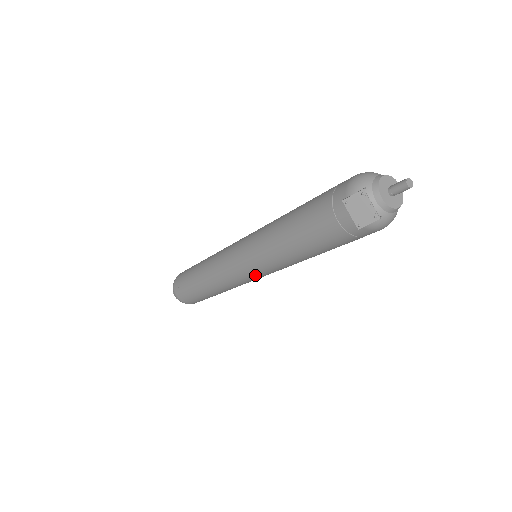
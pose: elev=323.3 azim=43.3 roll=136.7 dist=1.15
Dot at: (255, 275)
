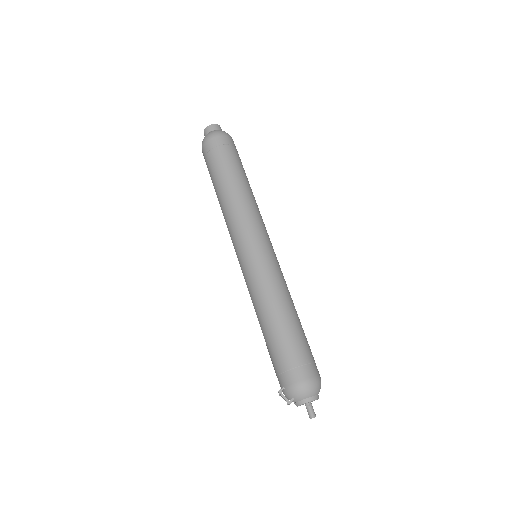
Dot at: occluded
